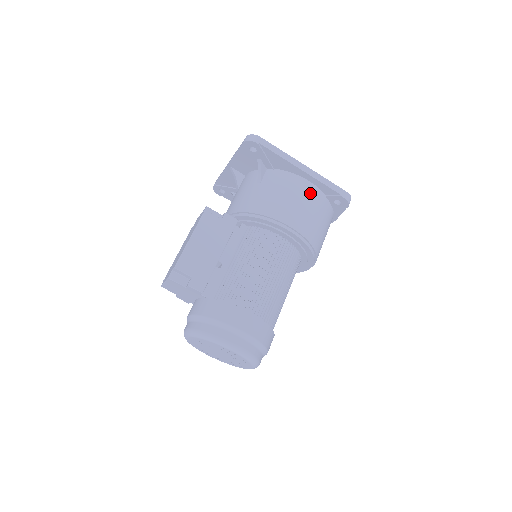
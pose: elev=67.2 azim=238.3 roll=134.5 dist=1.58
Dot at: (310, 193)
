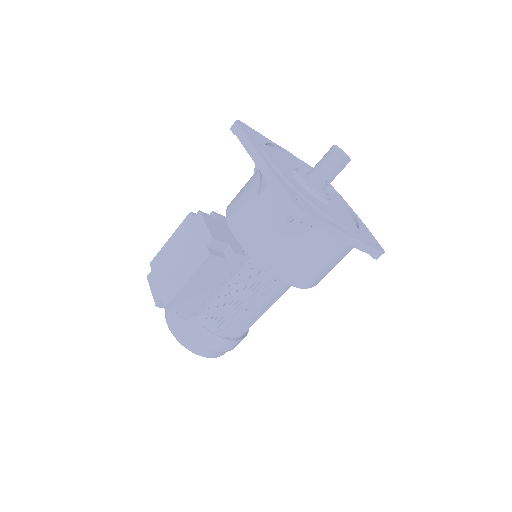
Dot at: (340, 250)
